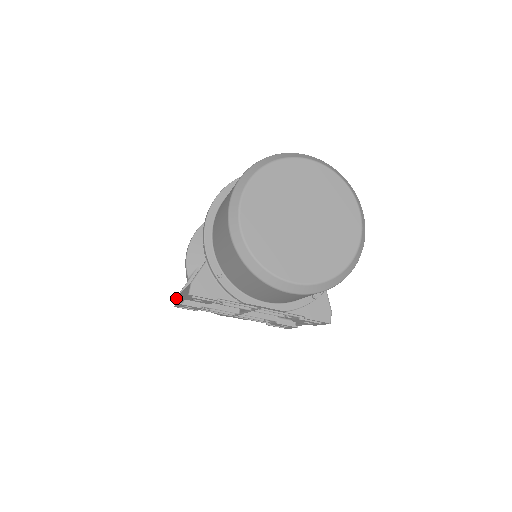
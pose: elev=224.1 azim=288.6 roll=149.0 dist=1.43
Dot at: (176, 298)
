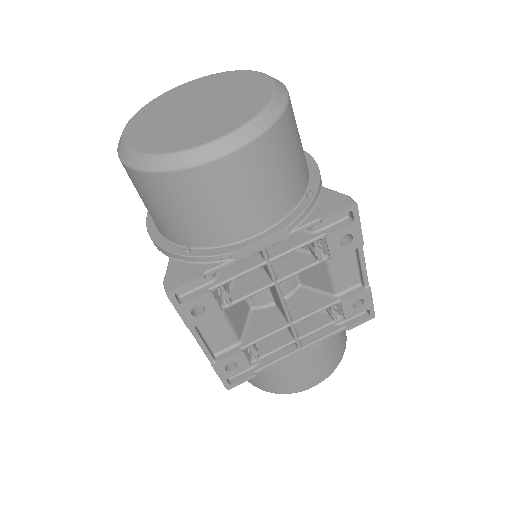
Dot at: occluded
